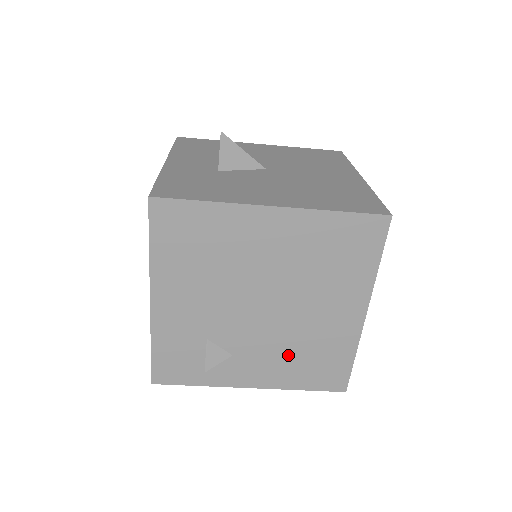
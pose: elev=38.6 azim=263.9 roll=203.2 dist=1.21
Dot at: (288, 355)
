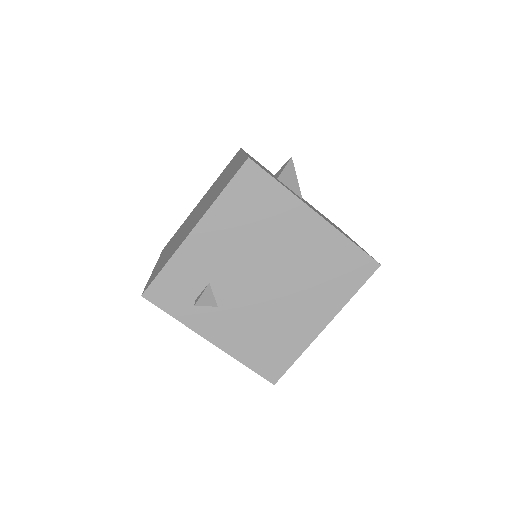
Dot at: (255, 329)
